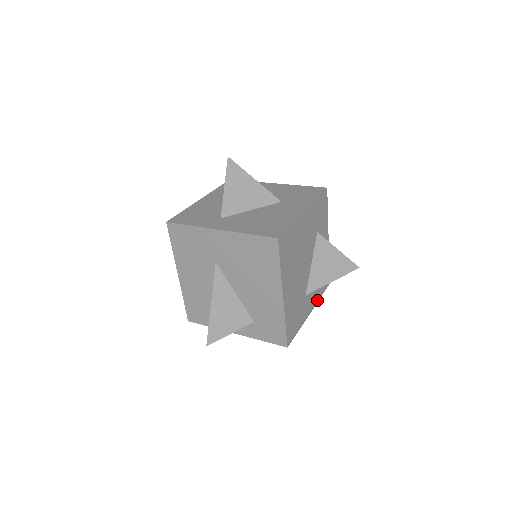
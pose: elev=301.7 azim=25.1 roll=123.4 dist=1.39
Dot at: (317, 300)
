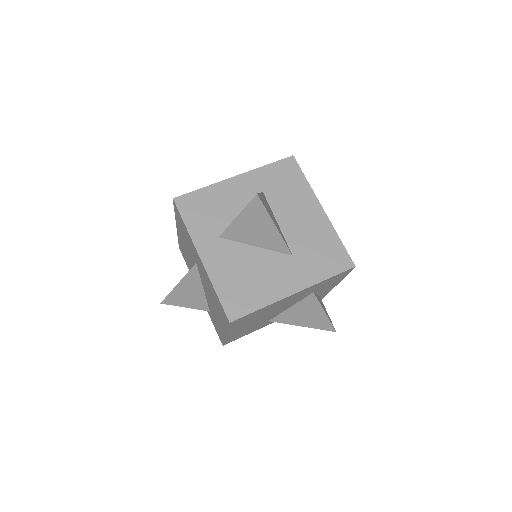
Dot at: occluded
